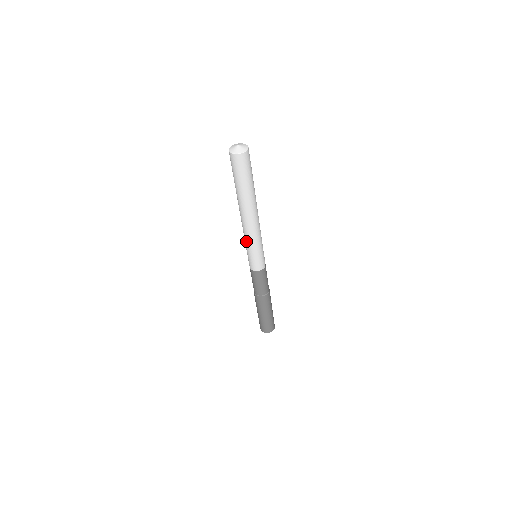
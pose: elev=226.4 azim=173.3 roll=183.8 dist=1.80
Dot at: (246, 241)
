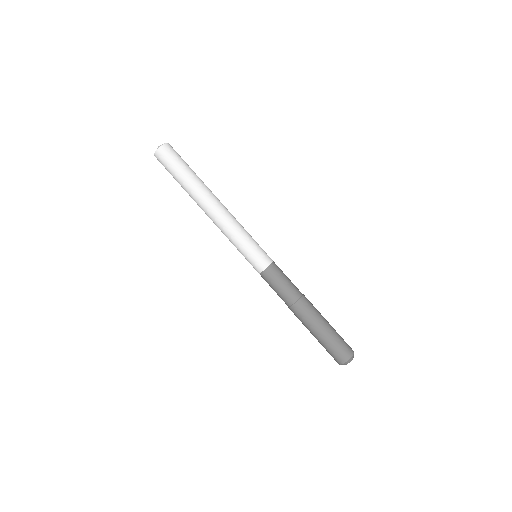
Dot at: (234, 235)
